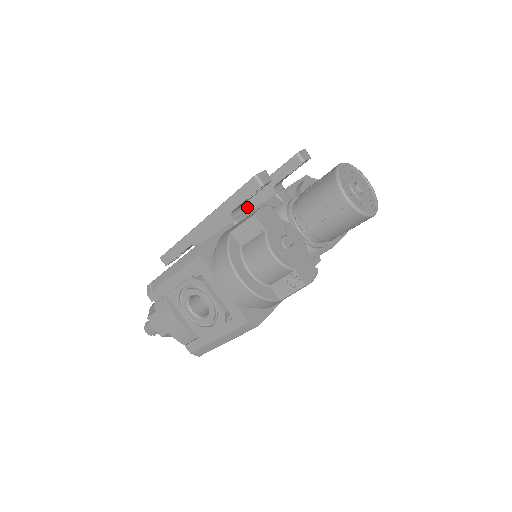
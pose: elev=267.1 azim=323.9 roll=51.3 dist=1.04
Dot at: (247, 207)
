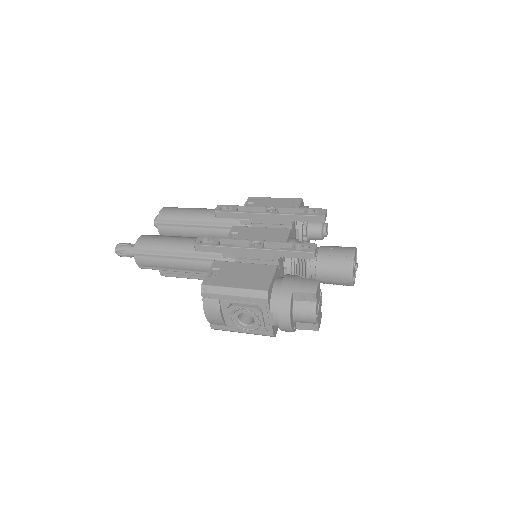
Dot at: (263, 219)
